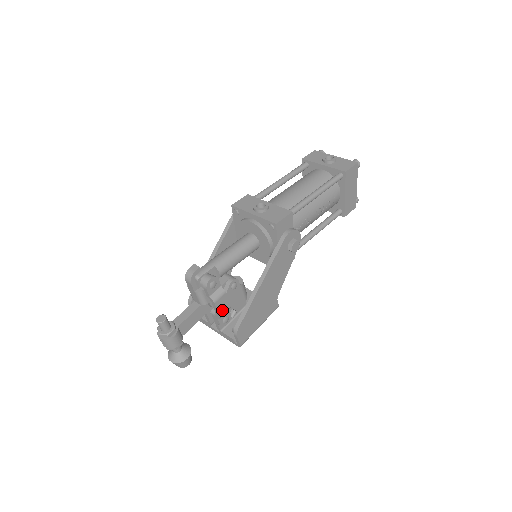
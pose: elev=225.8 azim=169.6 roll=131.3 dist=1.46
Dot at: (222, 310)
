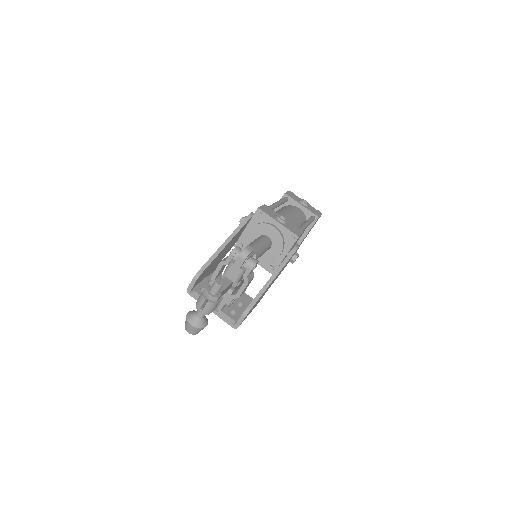
Dot at: (243, 292)
